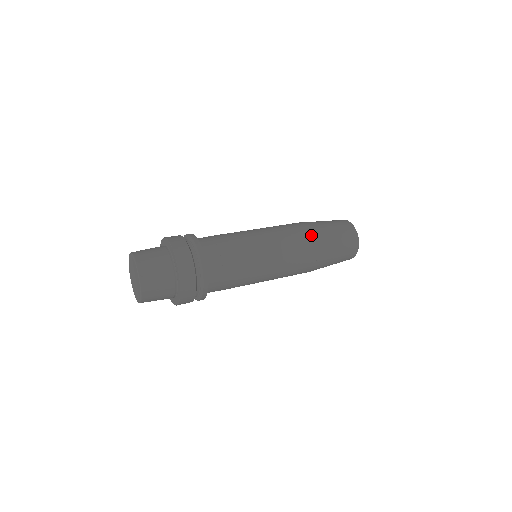
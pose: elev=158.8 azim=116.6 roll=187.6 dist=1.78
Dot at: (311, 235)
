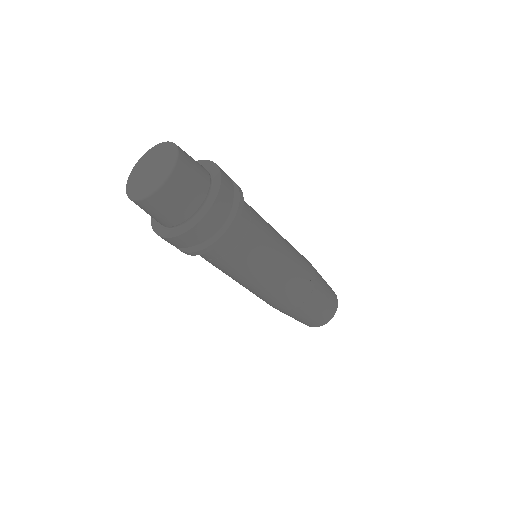
Dot at: (314, 273)
